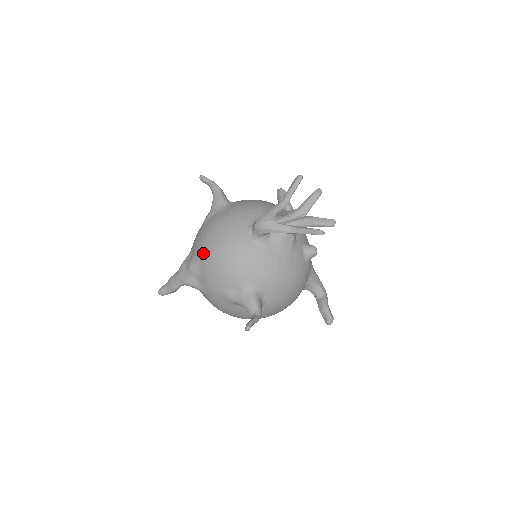
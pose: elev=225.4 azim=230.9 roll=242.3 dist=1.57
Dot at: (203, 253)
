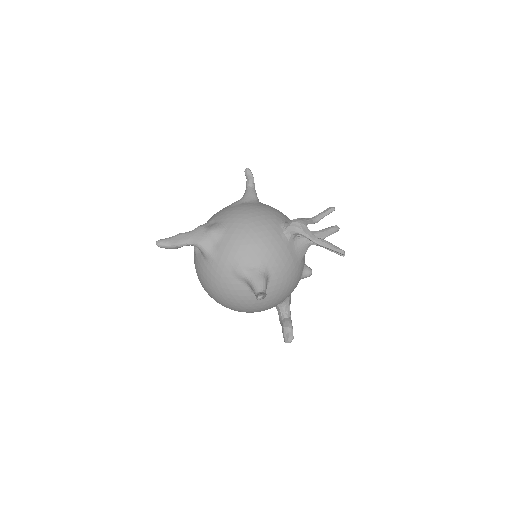
Dot at: (233, 224)
